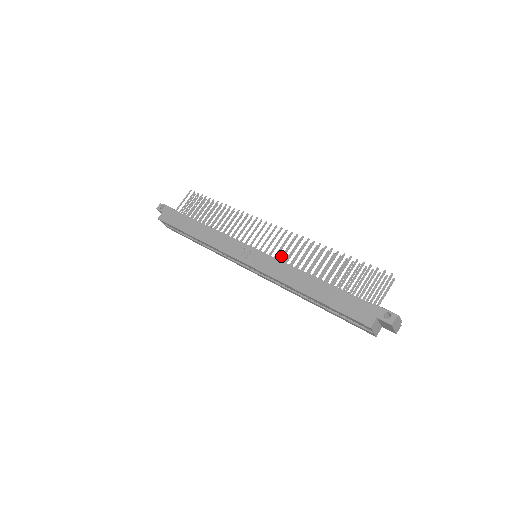
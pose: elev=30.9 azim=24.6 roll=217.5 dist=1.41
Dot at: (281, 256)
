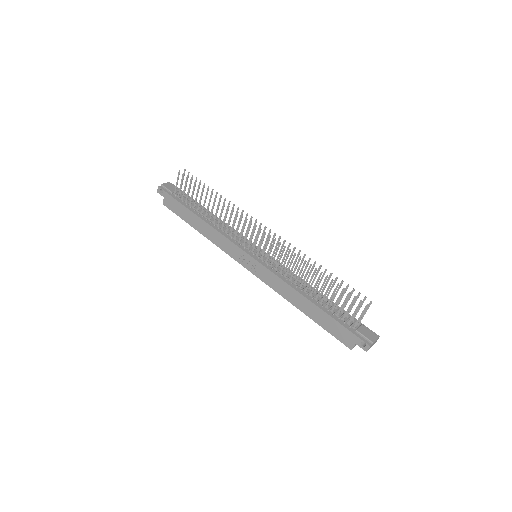
Dot at: (277, 258)
